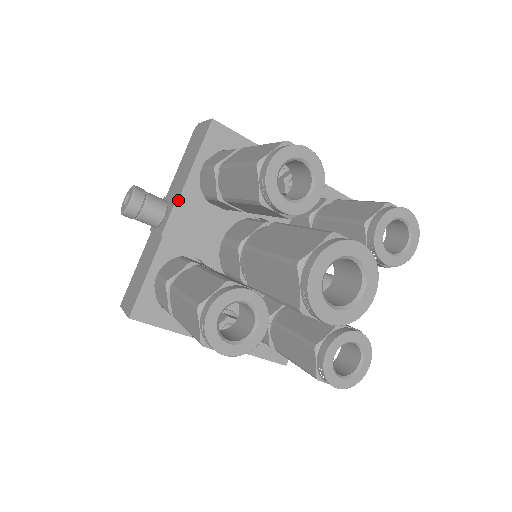
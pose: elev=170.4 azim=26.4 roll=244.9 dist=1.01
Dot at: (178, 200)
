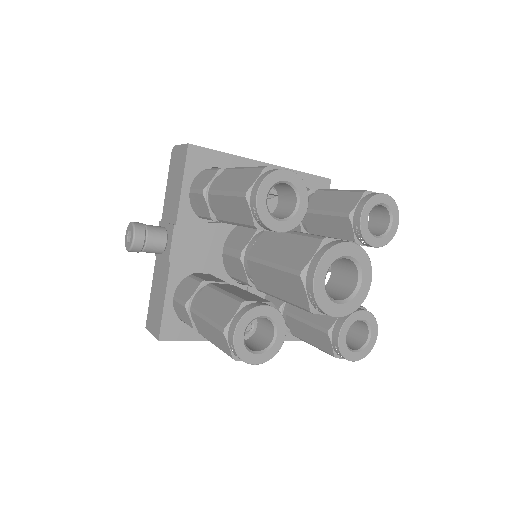
Dot at: (176, 226)
